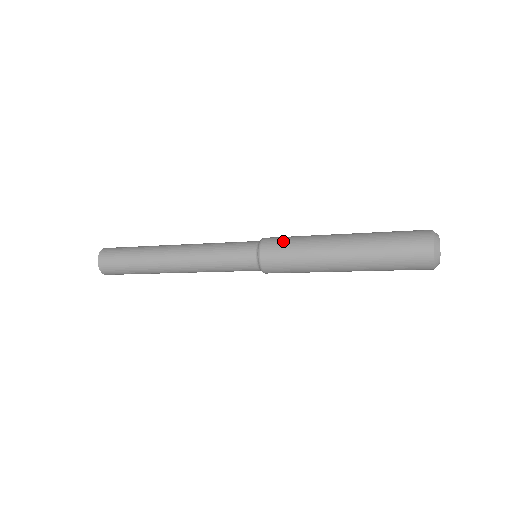
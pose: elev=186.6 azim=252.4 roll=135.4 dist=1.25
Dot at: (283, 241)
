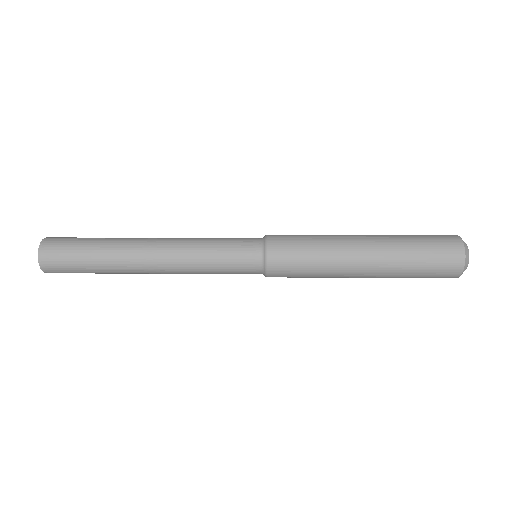
Dot at: (295, 252)
